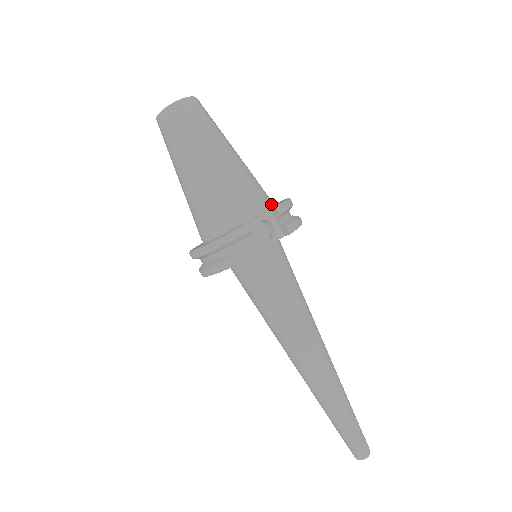
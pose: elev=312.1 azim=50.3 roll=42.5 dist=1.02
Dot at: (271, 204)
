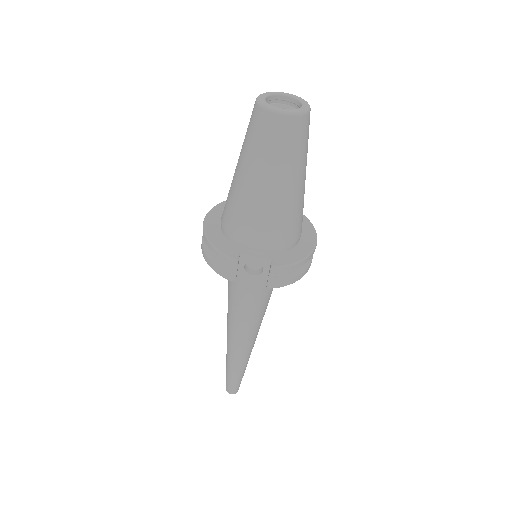
Dot at: (286, 249)
